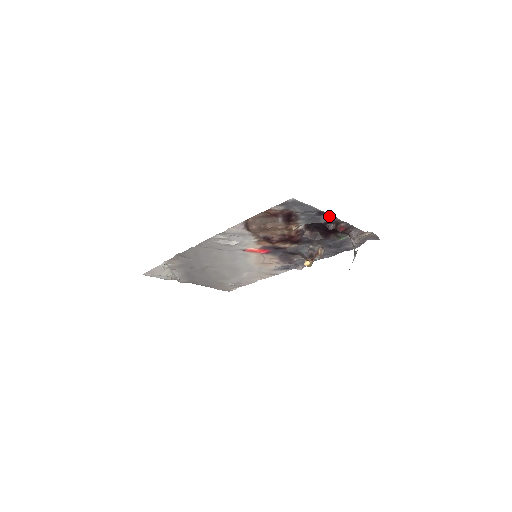
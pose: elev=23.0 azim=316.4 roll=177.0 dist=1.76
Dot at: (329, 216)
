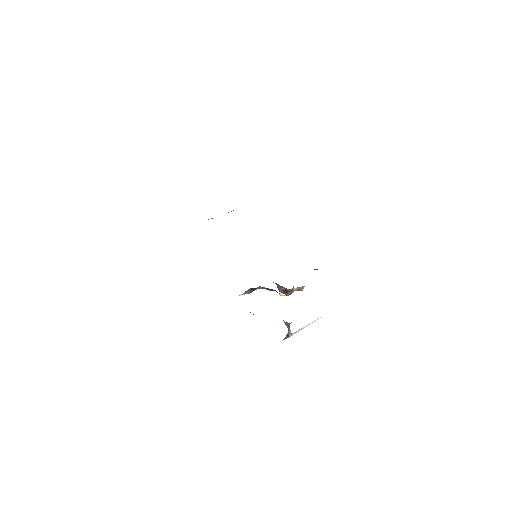
Dot at: occluded
